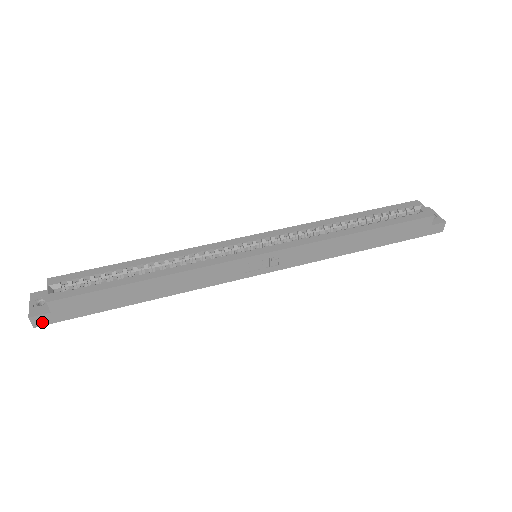
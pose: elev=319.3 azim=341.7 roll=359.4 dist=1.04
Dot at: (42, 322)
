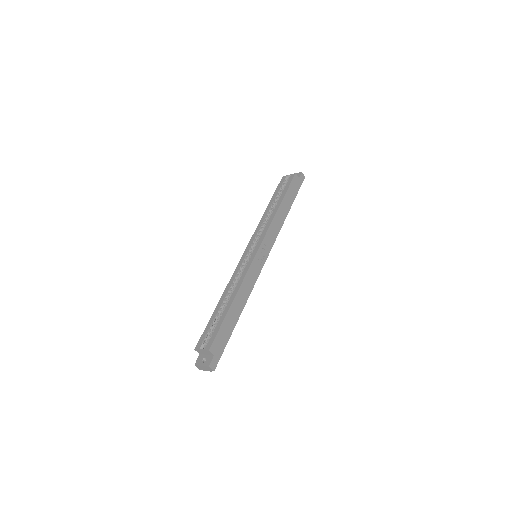
Dot at: (215, 365)
